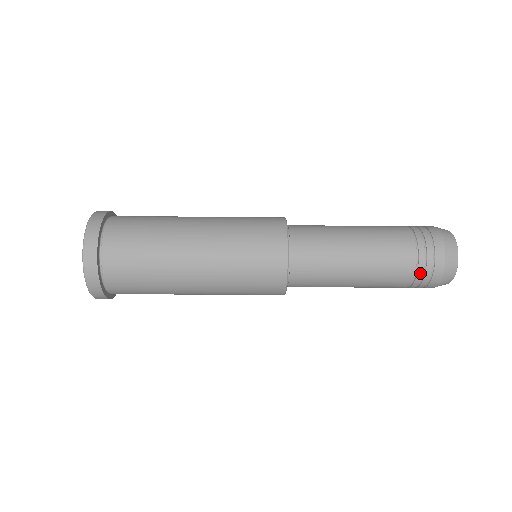
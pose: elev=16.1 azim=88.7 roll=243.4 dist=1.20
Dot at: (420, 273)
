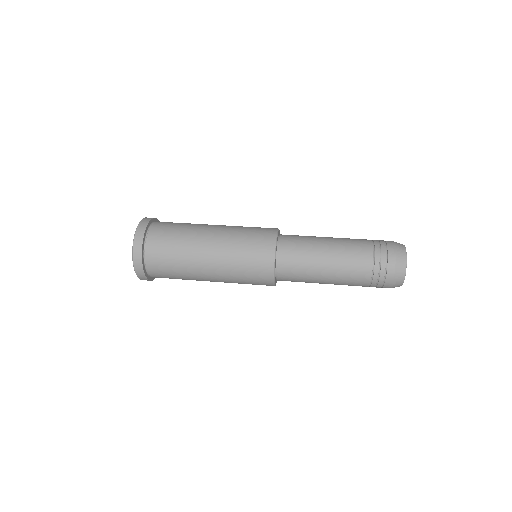
Dot at: (376, 276)
